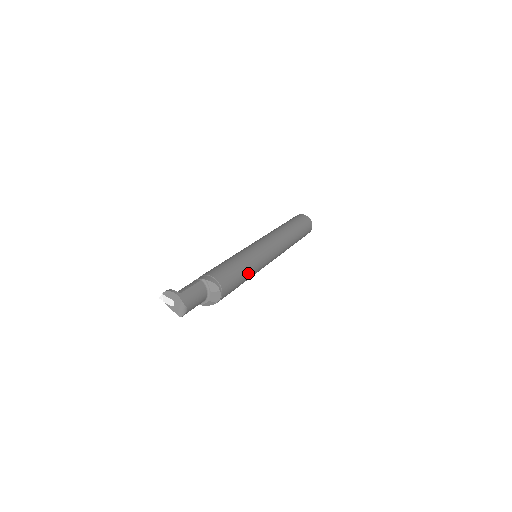
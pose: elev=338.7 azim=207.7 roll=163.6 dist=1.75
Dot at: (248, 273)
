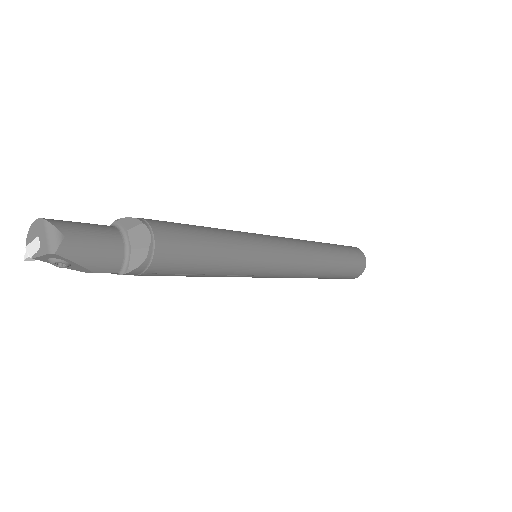
Dot at: (221, 236)
